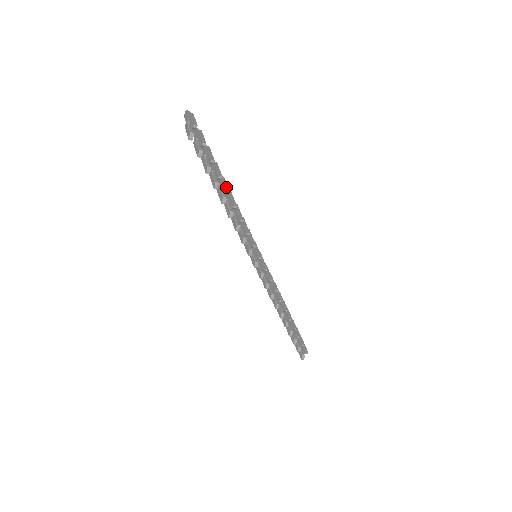
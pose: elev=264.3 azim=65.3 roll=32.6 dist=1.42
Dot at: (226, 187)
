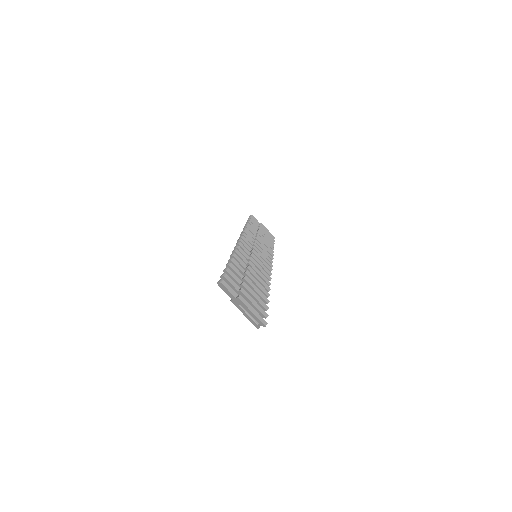
Dot at: (263, 291)
